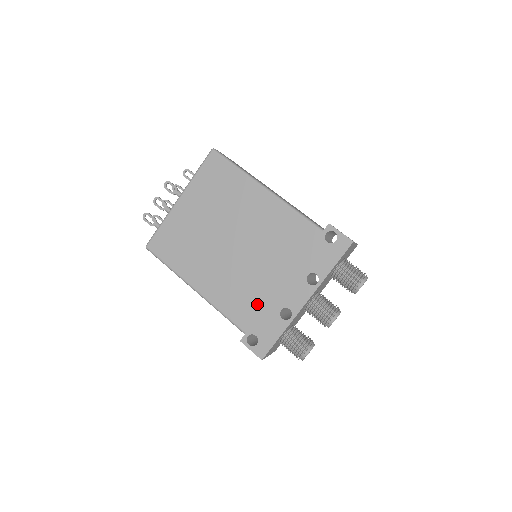
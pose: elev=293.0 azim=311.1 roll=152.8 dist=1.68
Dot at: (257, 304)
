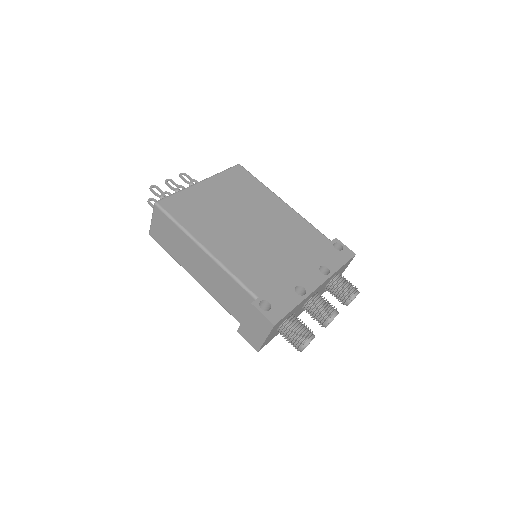
Dot at: (272, 276)
